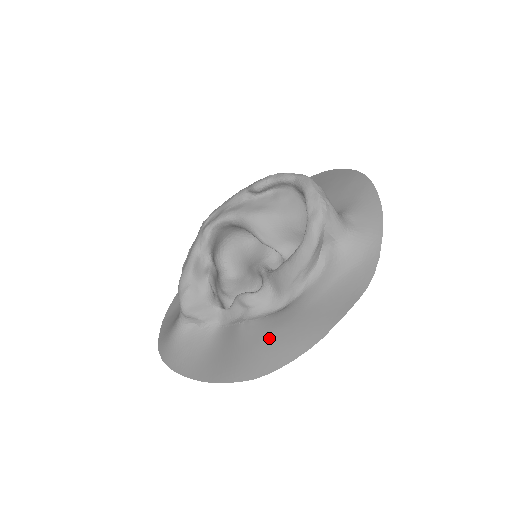
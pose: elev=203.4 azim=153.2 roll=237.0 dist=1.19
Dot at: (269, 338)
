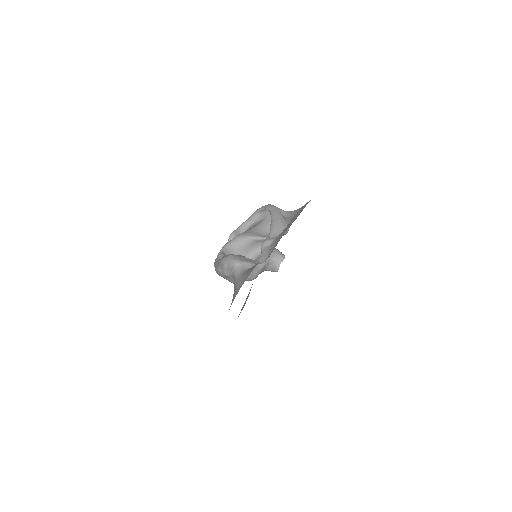
Dot at: (291, 220)
